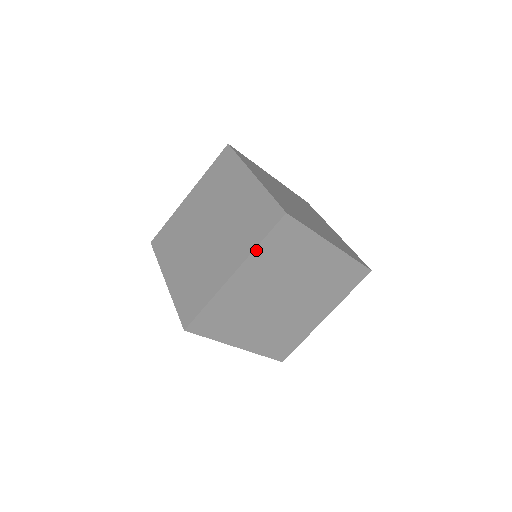
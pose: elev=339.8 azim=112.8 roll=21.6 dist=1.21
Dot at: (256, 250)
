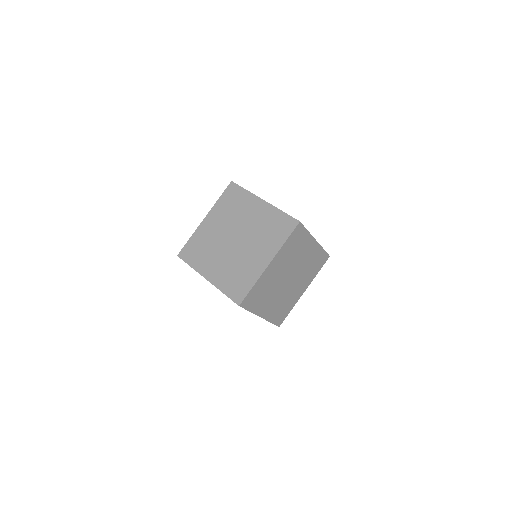
Dot at: (283, 246)
